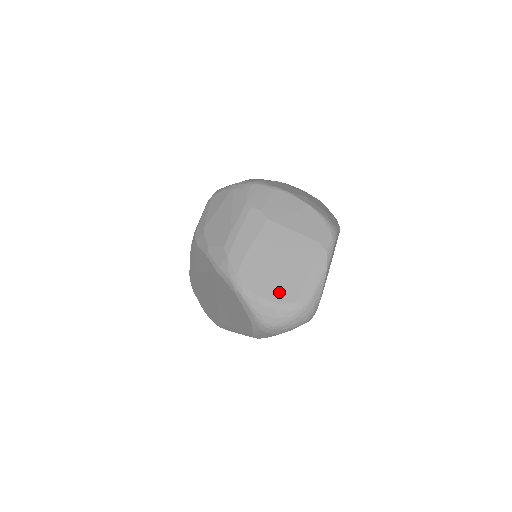
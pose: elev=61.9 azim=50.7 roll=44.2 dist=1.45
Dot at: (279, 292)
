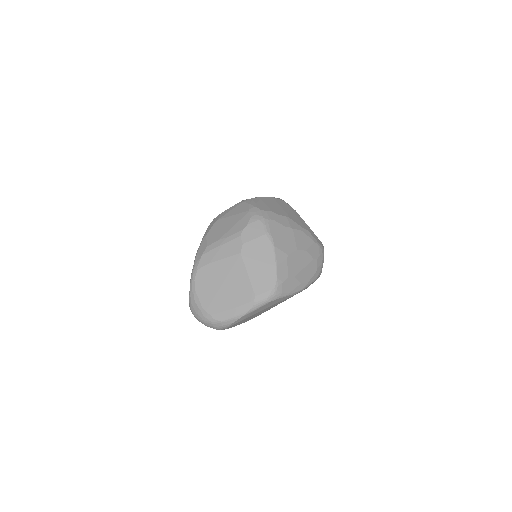
Dot at: (208, 301)
